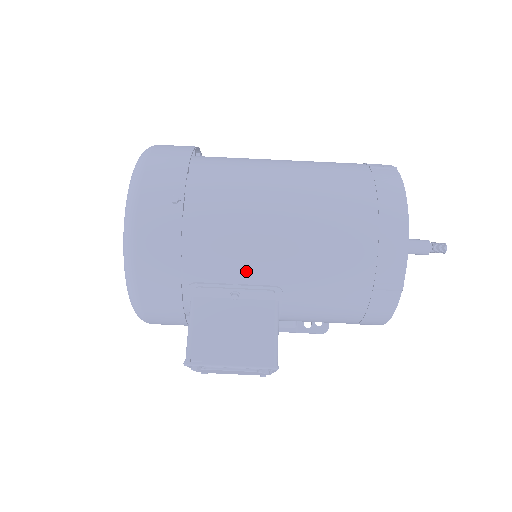
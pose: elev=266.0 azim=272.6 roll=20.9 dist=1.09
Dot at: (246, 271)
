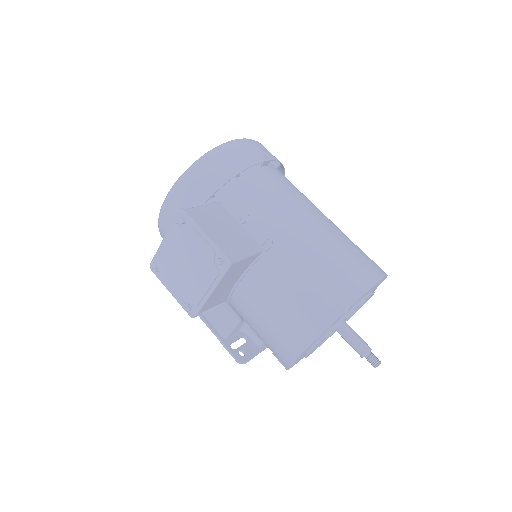
Dot at: (264, 215)
